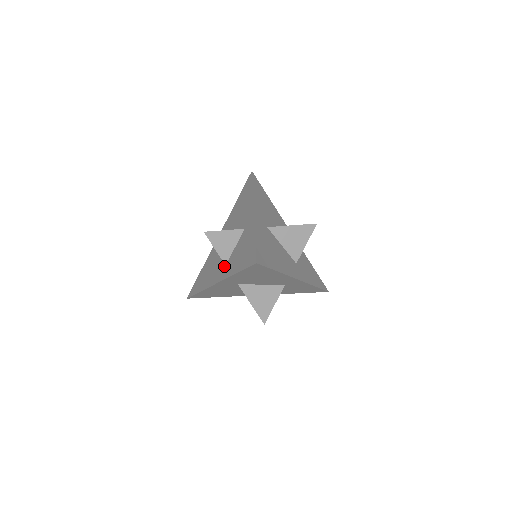
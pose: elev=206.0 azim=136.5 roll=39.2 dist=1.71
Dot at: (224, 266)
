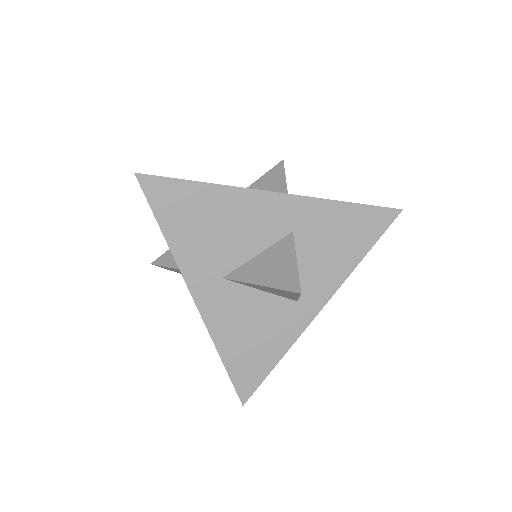
Dot at: occluded
